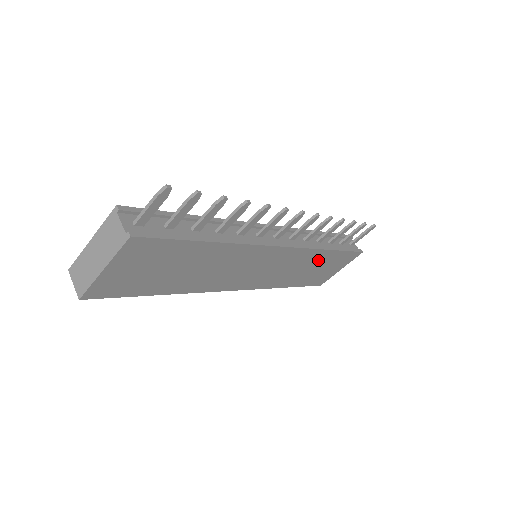
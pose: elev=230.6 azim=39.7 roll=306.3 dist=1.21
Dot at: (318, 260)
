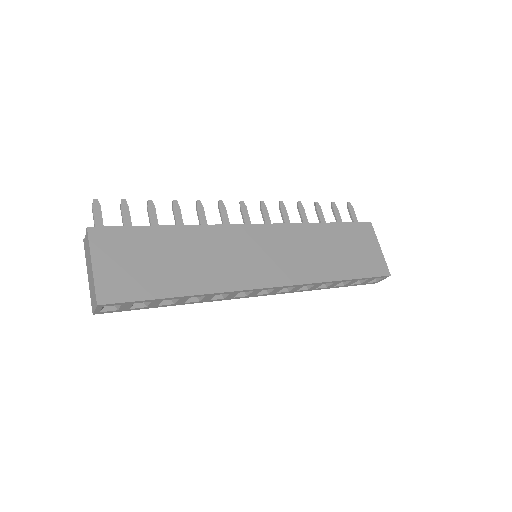
Dot at: (325, 238)
